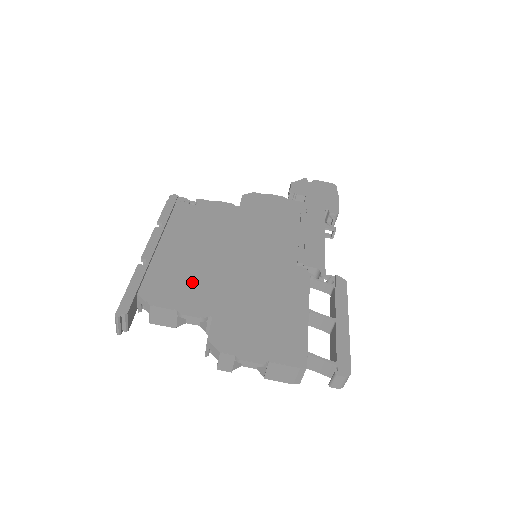
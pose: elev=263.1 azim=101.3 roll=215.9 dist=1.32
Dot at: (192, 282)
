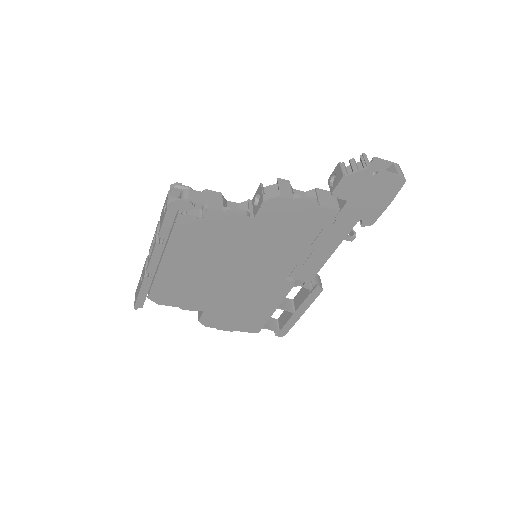
Dot at: (191, 291)
